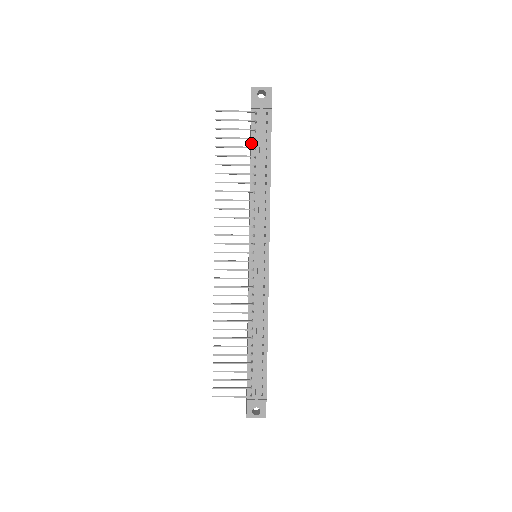
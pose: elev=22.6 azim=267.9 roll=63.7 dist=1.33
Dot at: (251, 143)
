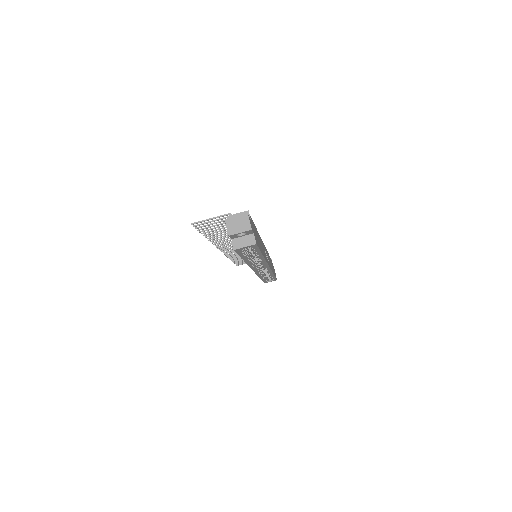
Dot at: occluded
